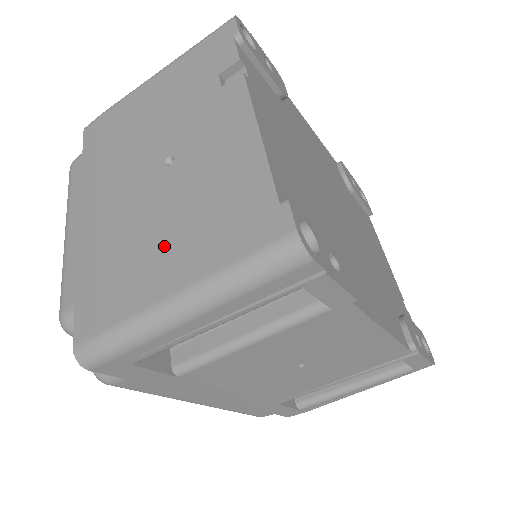
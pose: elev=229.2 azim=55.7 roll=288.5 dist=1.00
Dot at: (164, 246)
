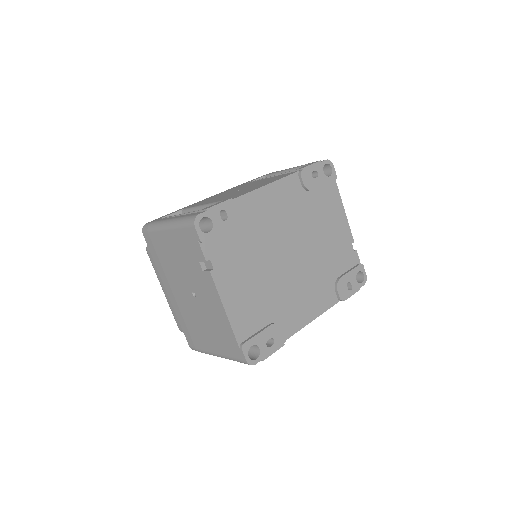
Dot at: (206, 333)
